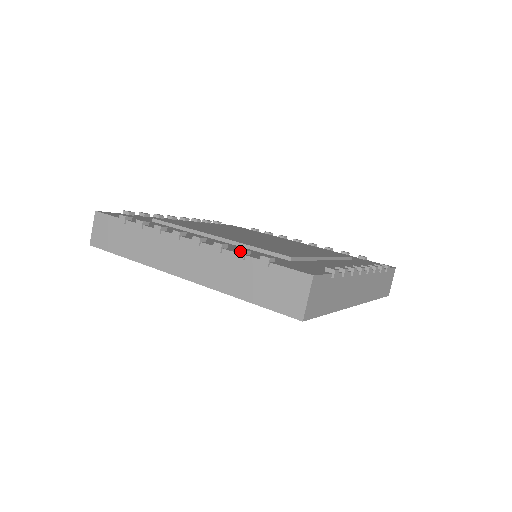
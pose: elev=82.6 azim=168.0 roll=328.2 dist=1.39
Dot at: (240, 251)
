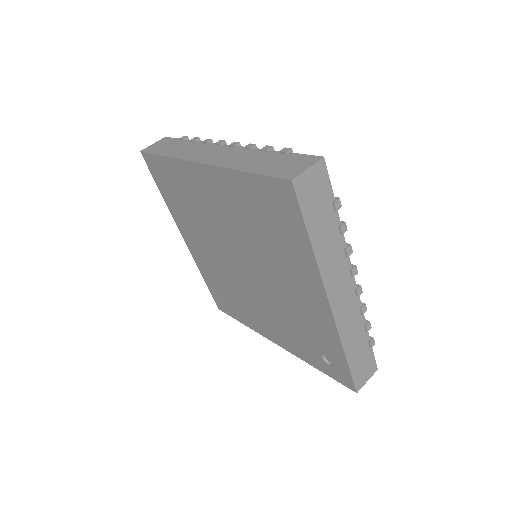
Dot at: (268, 146)
